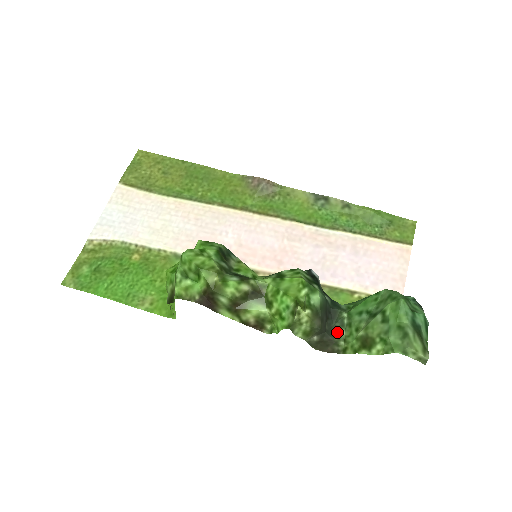
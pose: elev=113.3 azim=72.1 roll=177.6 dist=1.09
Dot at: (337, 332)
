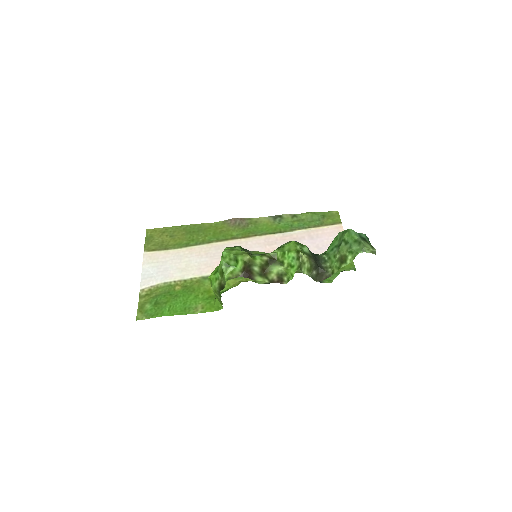
Dot at: (324, 266)
